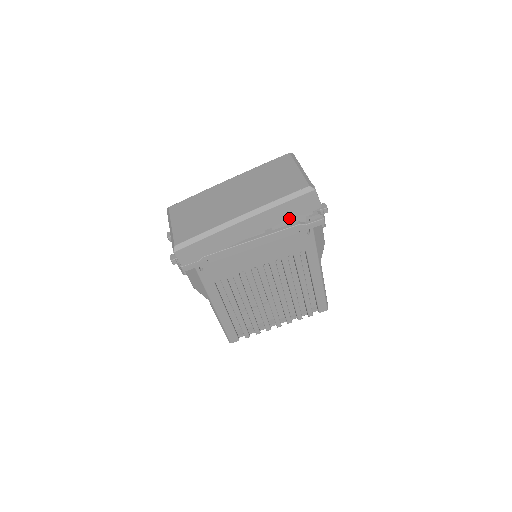
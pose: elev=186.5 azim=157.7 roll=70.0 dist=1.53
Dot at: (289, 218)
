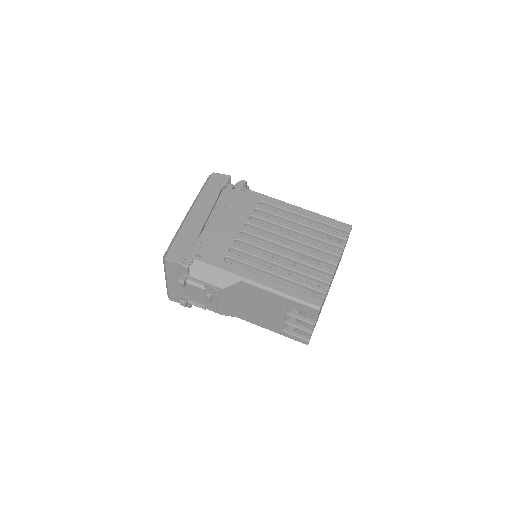
Dot at: (219, 192)
